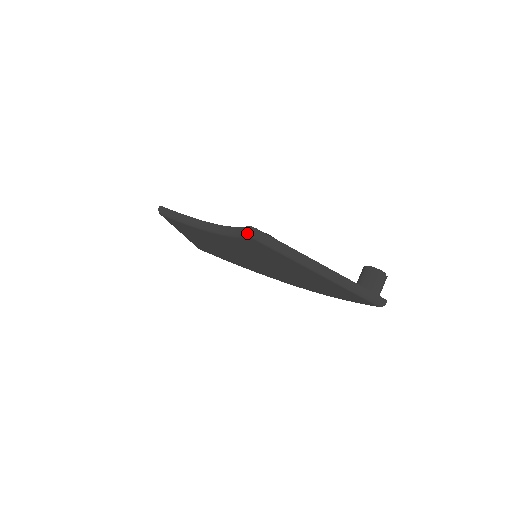
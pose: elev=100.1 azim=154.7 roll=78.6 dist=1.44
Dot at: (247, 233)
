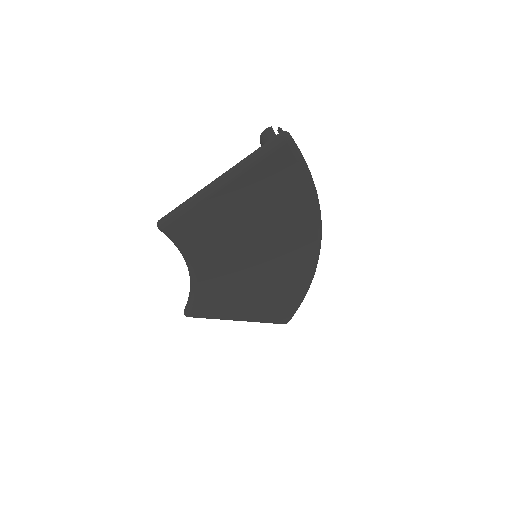
Dot at: (160, 230)
